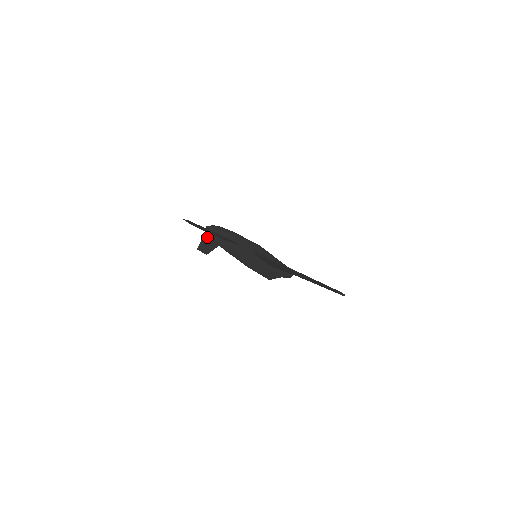
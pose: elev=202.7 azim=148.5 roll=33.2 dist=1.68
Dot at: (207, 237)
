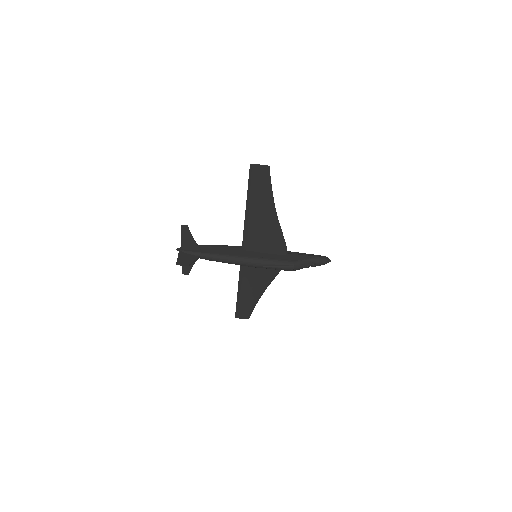
Dot at: (181, 254)
